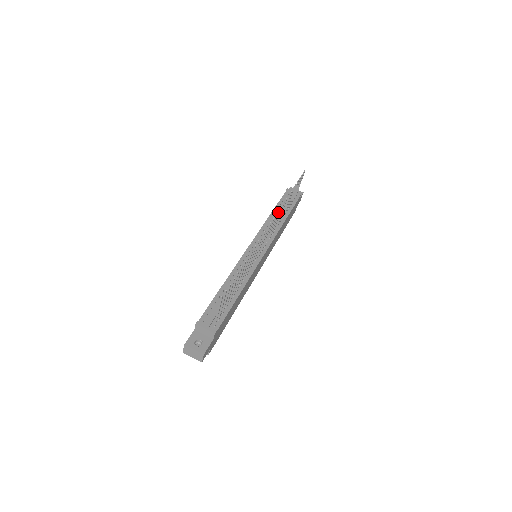
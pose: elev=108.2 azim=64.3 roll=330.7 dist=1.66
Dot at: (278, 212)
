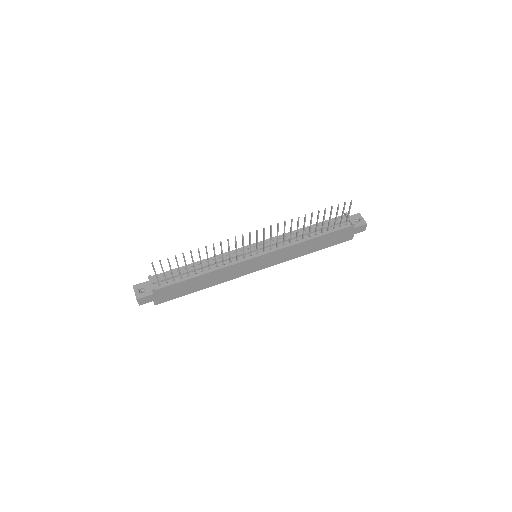
Dot at: (277, 225)
